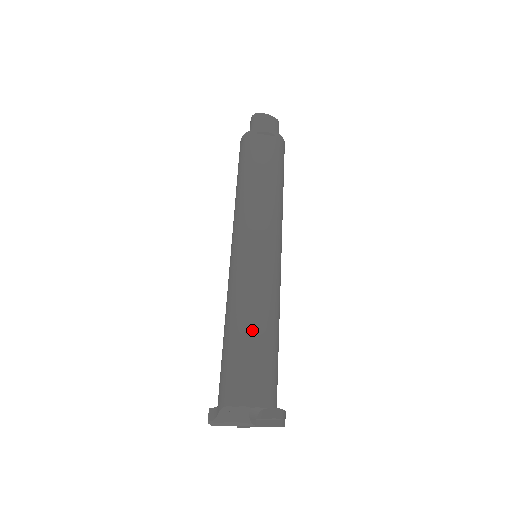
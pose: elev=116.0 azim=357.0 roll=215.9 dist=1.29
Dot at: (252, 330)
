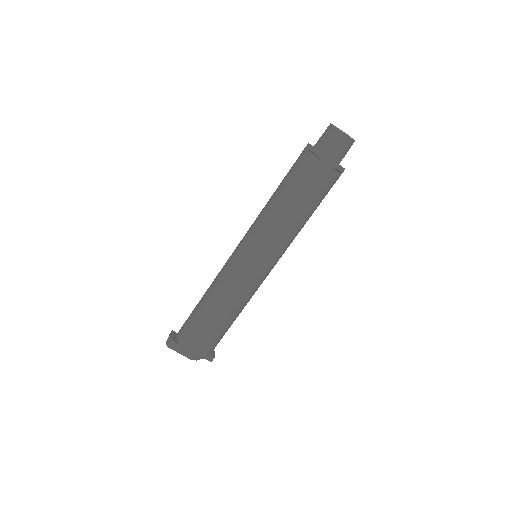
Dot at: (229, 322)
